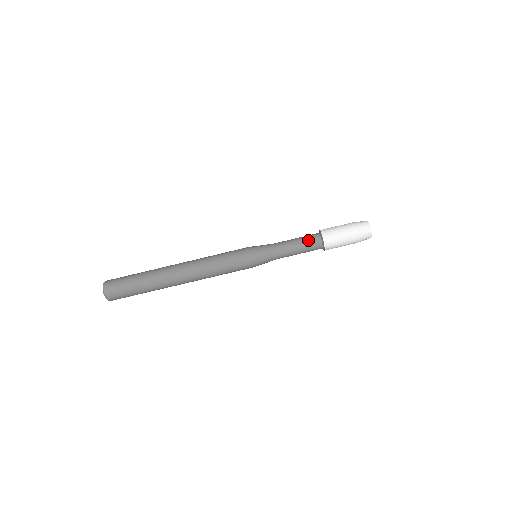
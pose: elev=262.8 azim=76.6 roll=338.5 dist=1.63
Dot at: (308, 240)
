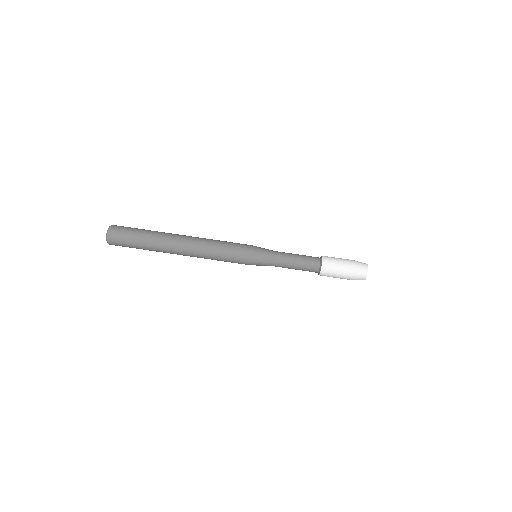
Dot at: (308, 261)
